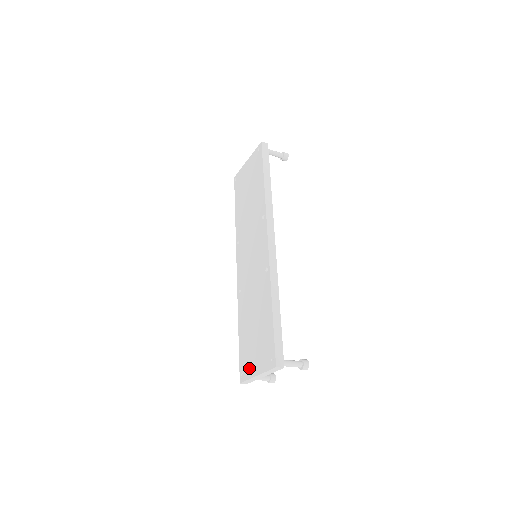
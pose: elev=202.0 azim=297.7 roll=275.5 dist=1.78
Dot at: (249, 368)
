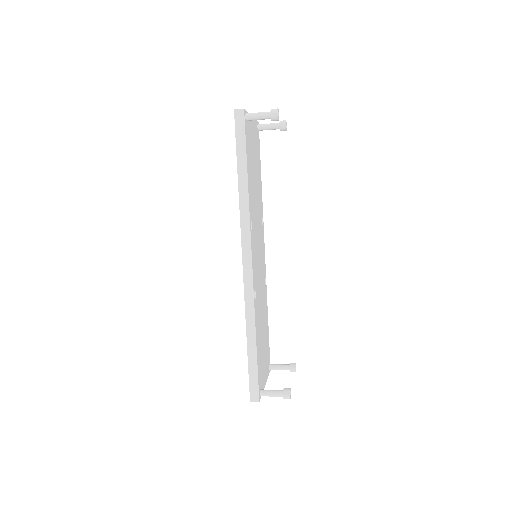
Dot at: occluded
